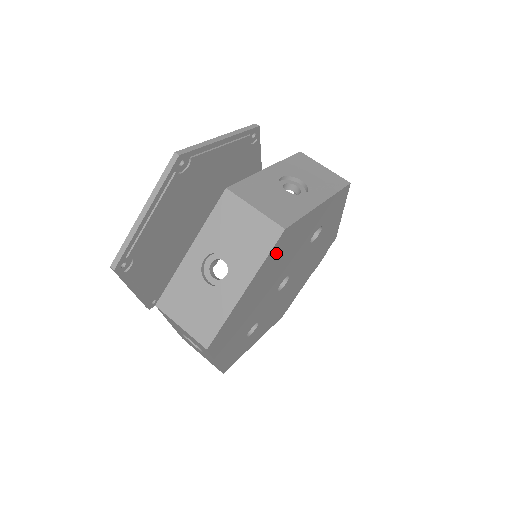
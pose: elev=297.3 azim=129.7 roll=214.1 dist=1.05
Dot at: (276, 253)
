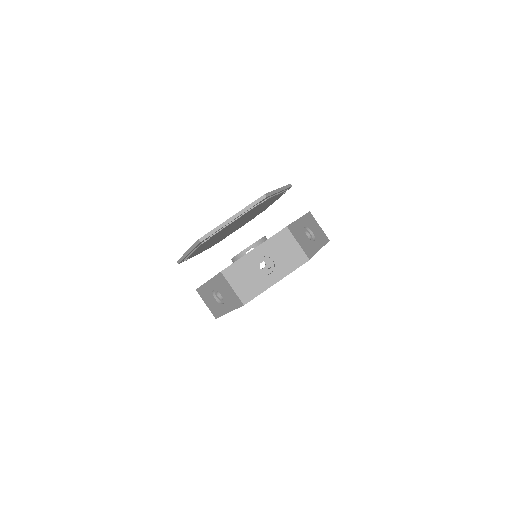
Dot at: occluded
